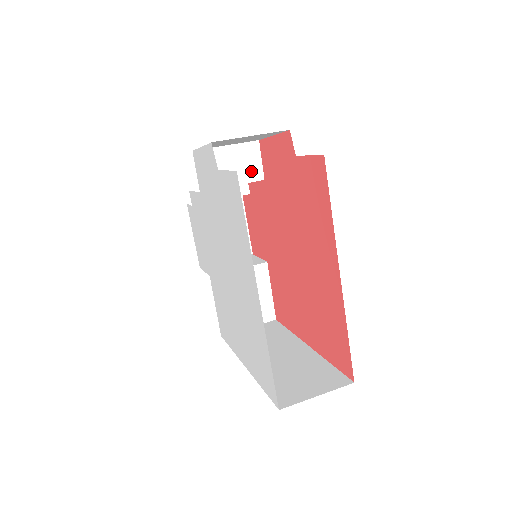
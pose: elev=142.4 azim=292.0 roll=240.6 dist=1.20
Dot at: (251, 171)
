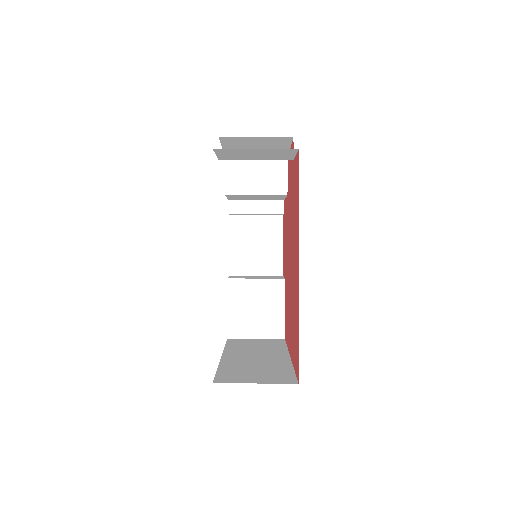
Dot at: (276, 184)
